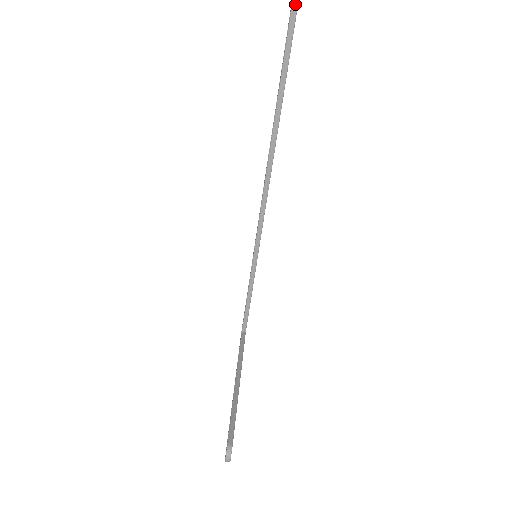
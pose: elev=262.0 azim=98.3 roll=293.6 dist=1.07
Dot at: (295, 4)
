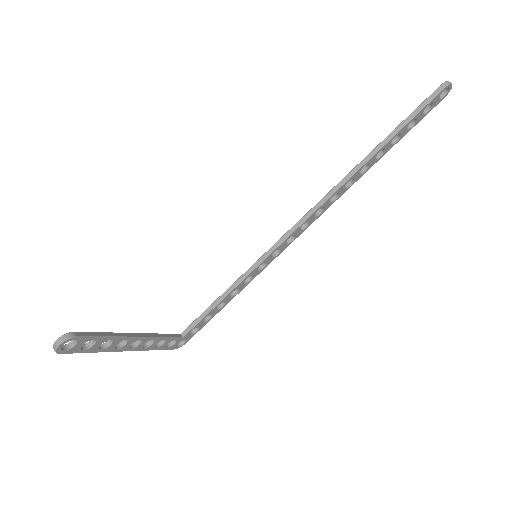
Dot at: (435, 94)
